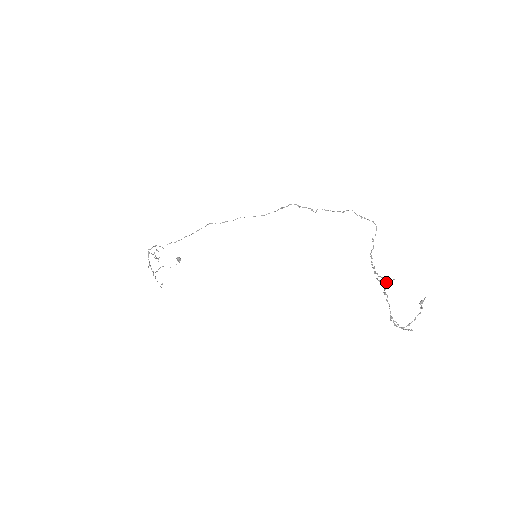
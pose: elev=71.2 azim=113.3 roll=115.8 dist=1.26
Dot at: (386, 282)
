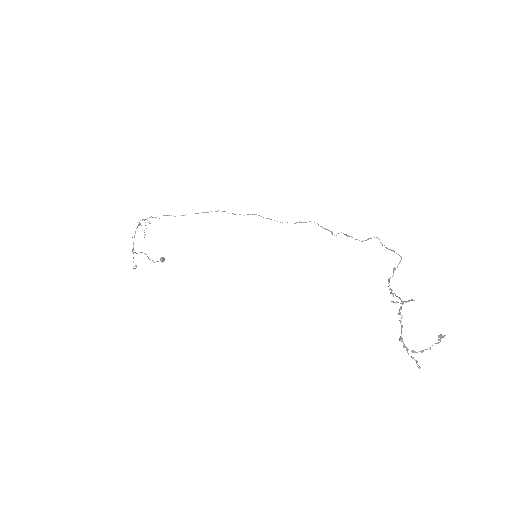
Dot at: occluded
